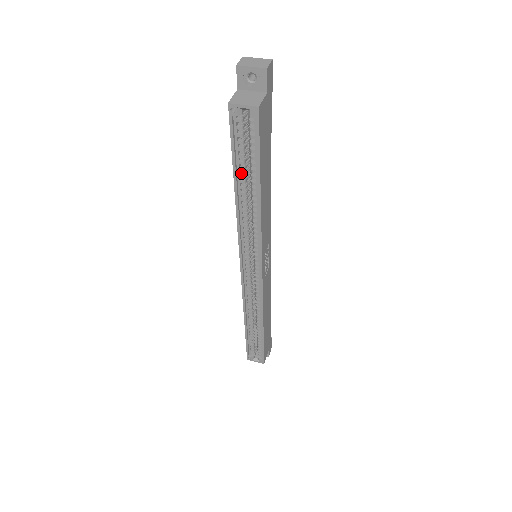
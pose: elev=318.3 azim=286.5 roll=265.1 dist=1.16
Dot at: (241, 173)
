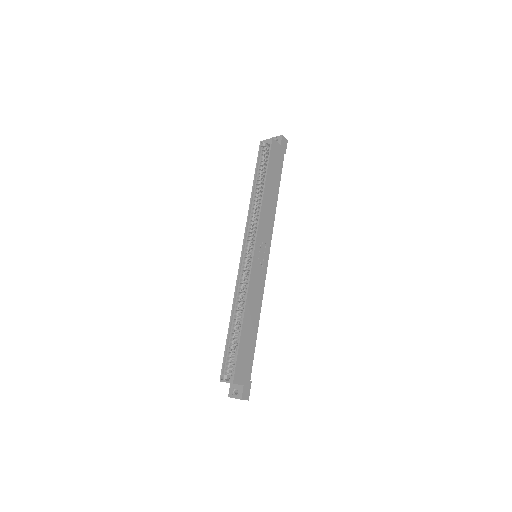
Dot at: (258, 179)
